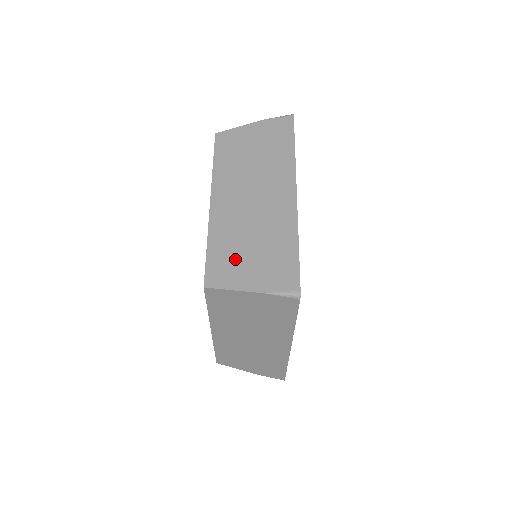
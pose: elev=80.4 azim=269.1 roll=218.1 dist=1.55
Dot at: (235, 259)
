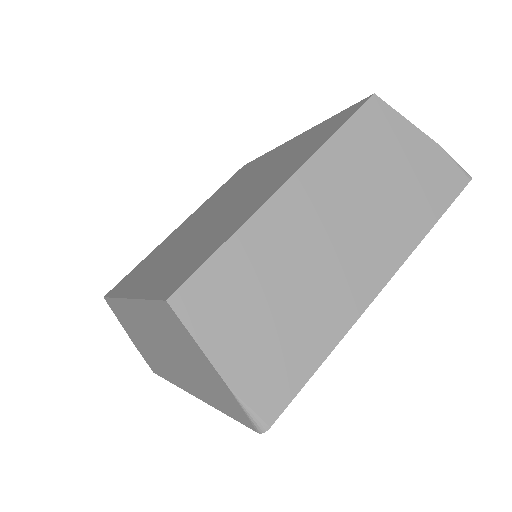
Dot at: (238, 302)
